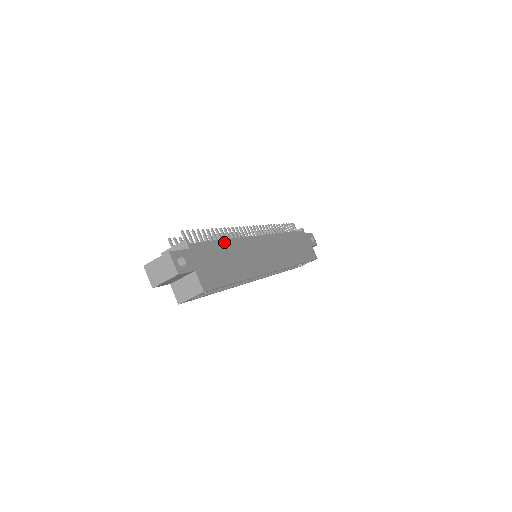
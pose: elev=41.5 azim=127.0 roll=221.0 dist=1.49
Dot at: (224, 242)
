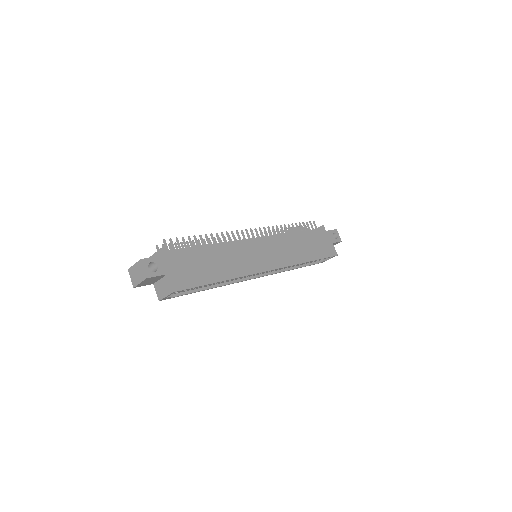
Dot at: (209, 247)
